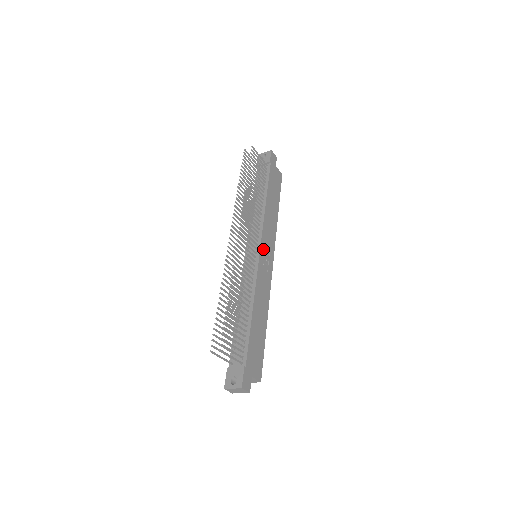
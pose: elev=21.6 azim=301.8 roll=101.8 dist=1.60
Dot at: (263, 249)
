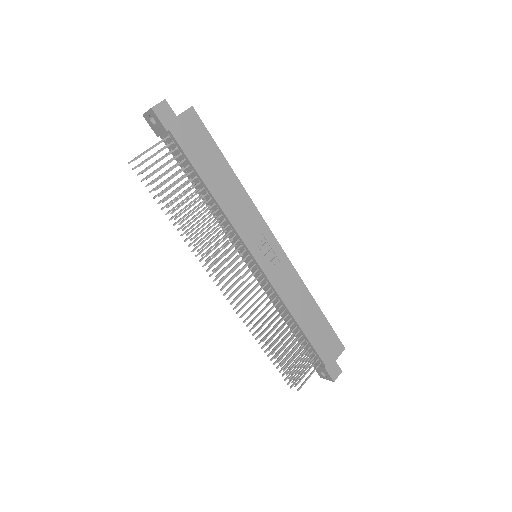
Dot at: (257, 252)
